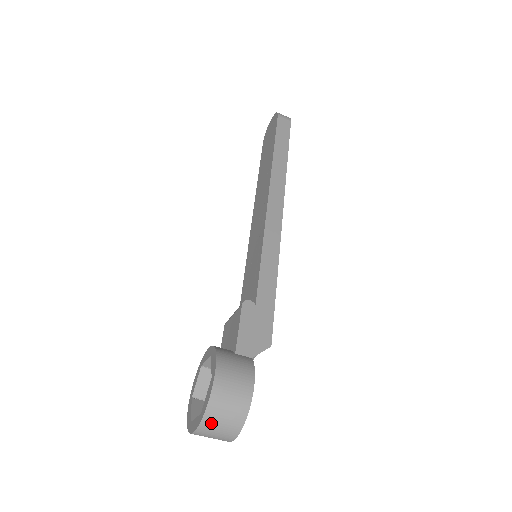
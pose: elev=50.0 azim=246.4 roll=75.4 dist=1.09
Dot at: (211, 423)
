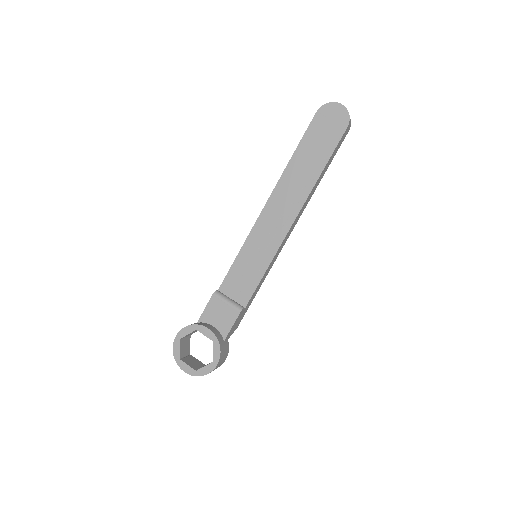
Dot at: occluded
